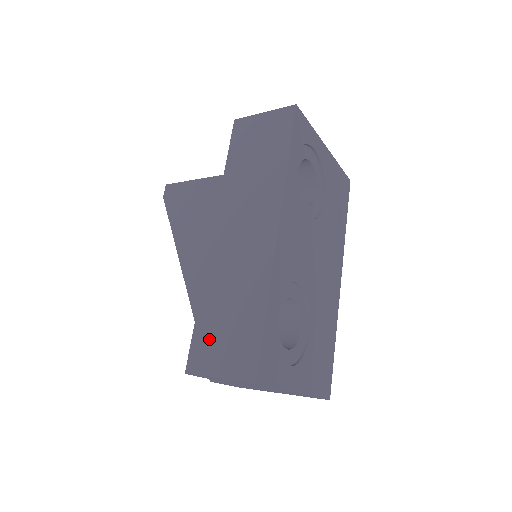
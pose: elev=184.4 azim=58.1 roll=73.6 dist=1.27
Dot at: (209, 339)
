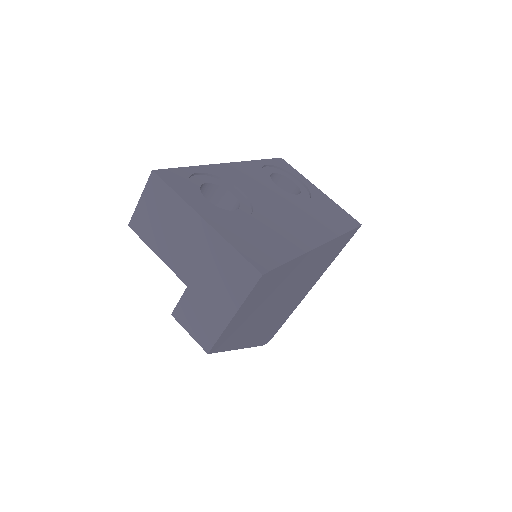
Dot at: occluded
